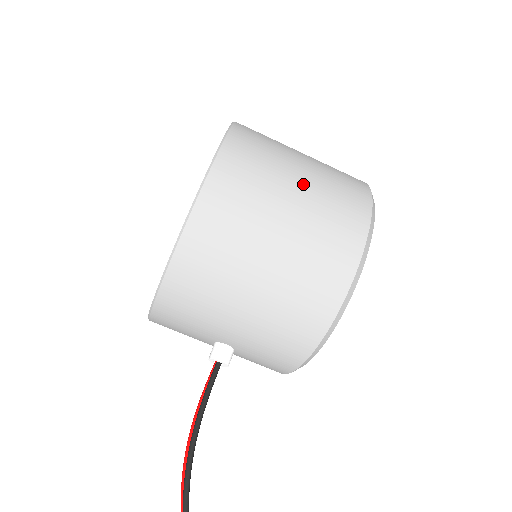
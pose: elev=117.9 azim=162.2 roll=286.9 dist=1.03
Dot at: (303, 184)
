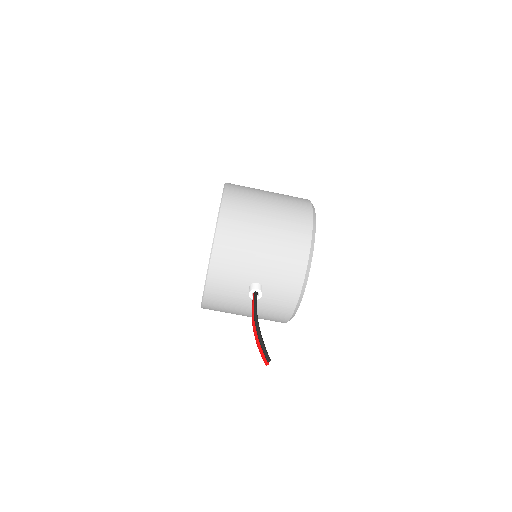
Dot at: (271, 193)
